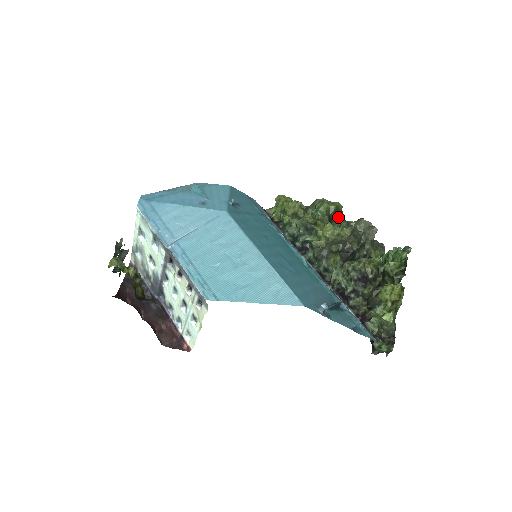
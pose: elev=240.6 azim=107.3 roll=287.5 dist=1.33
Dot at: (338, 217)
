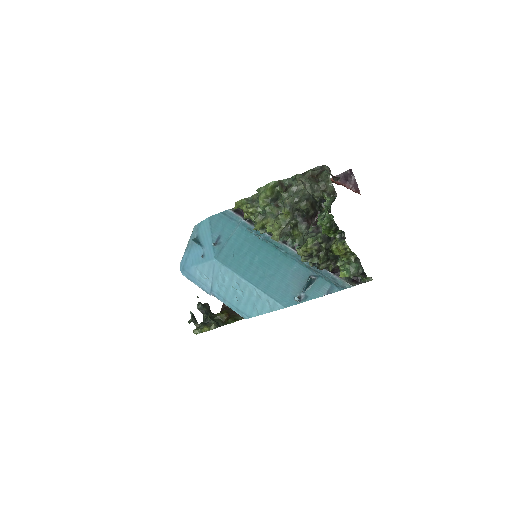
Dot at: (279, 191)
